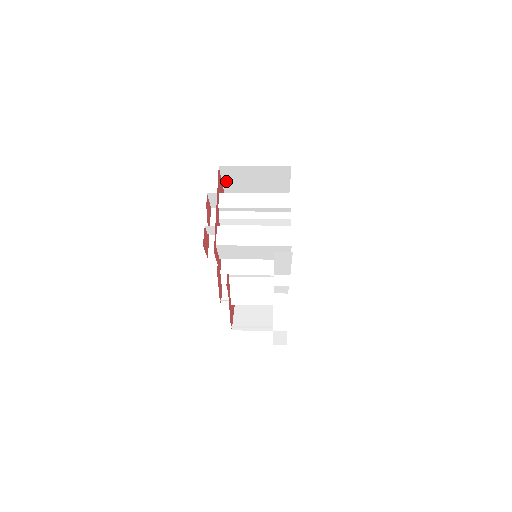
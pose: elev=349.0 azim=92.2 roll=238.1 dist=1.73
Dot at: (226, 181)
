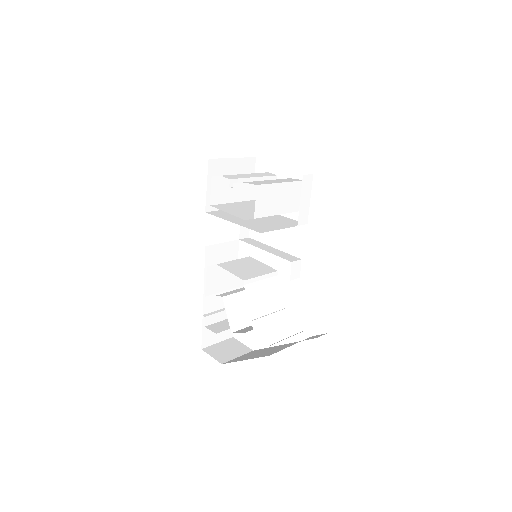
Dot at: (210, 185)
